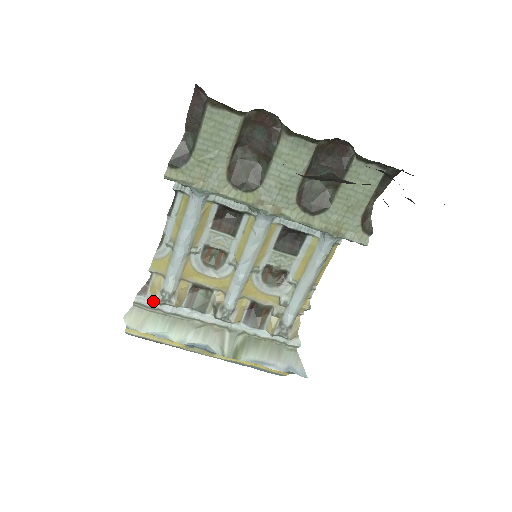
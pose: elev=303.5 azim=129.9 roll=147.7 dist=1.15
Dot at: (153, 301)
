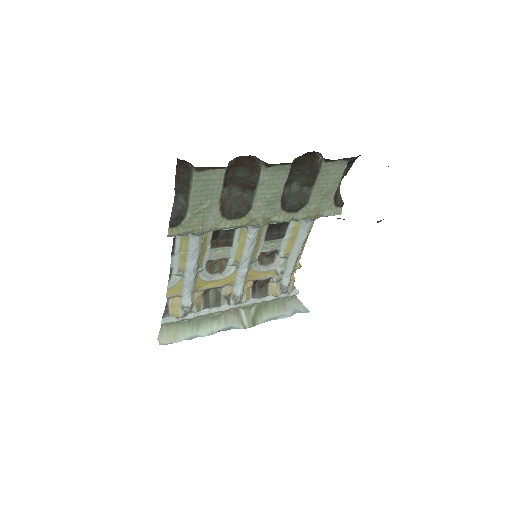
Dot at: (178, 317)
